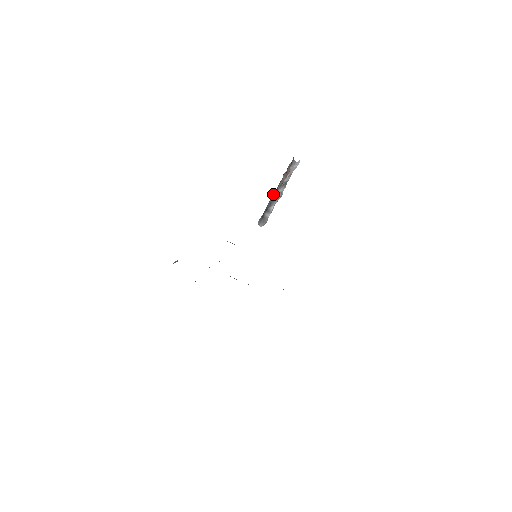
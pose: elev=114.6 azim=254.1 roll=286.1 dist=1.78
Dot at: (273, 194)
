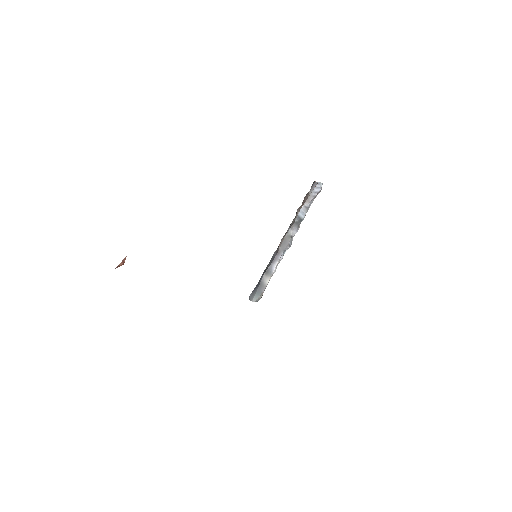
Dot at: occluded
